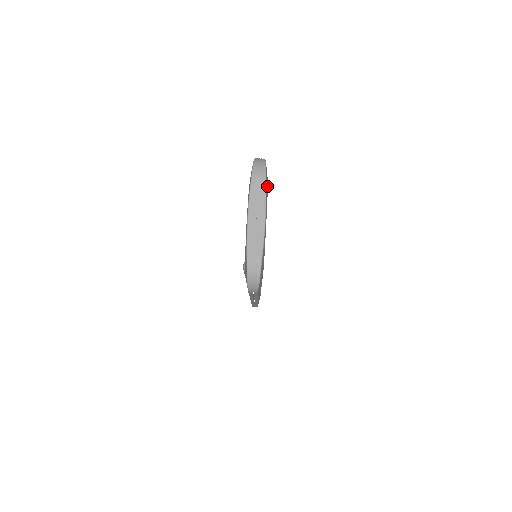
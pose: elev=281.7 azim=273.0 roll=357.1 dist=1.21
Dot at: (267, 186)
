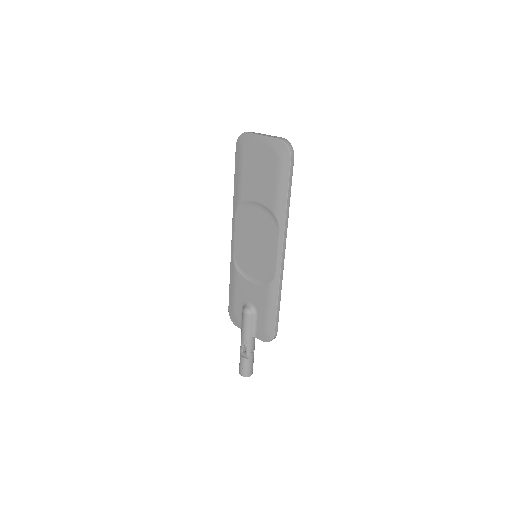
Dot at: occluded
